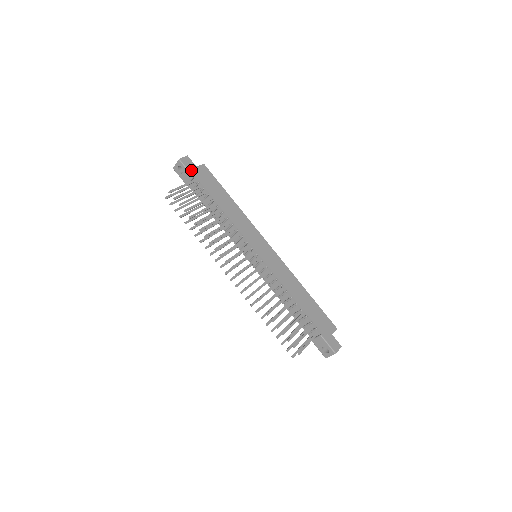
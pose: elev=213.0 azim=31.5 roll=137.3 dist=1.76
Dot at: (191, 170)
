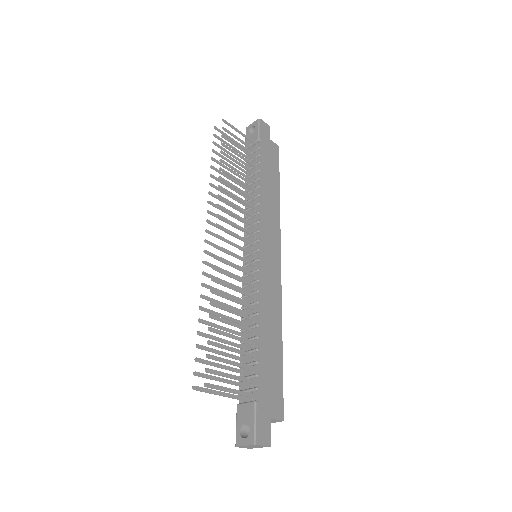
Dot at: (262, 134)
